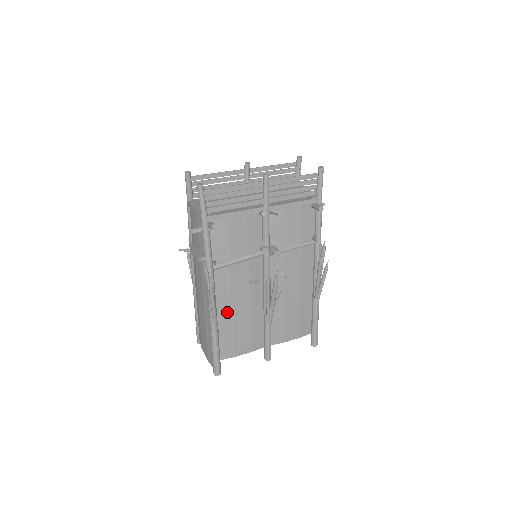
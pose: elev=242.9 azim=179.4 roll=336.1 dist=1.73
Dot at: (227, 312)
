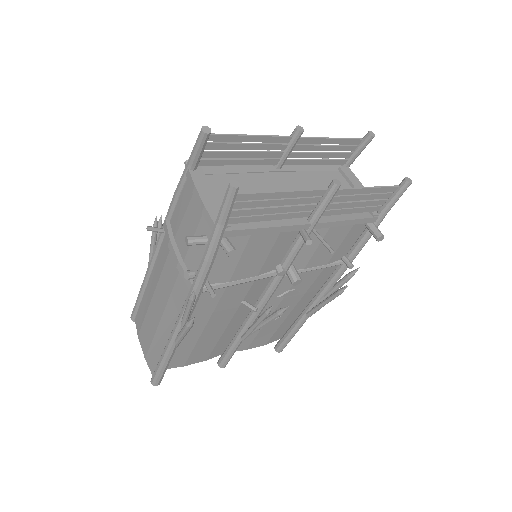
Dot at: (196, 330)
